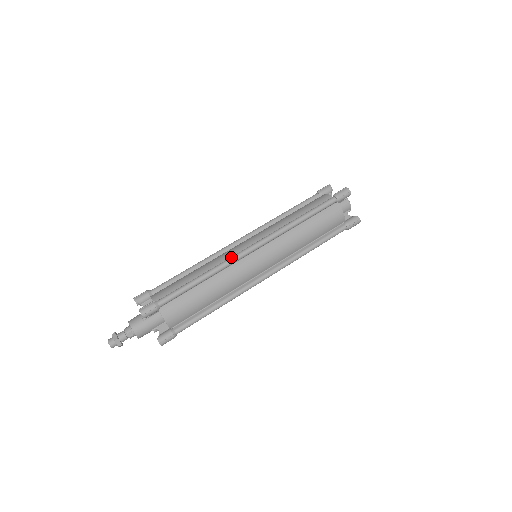
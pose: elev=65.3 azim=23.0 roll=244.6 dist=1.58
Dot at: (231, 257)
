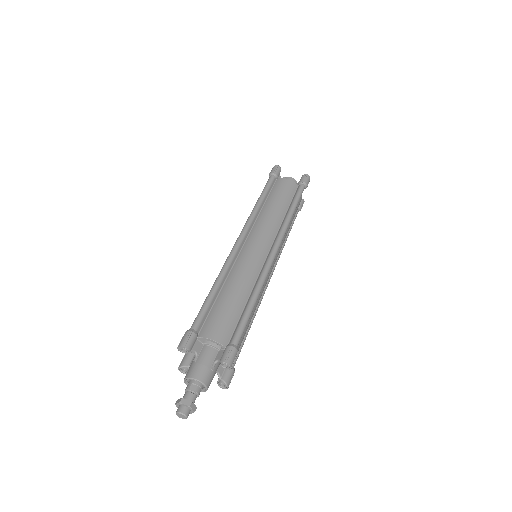
Dot at: (227, 257)
